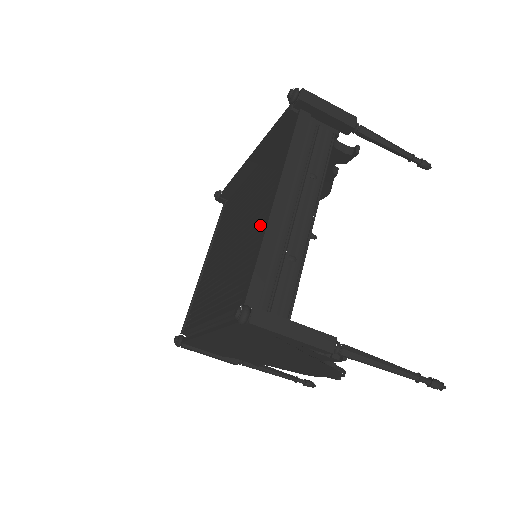
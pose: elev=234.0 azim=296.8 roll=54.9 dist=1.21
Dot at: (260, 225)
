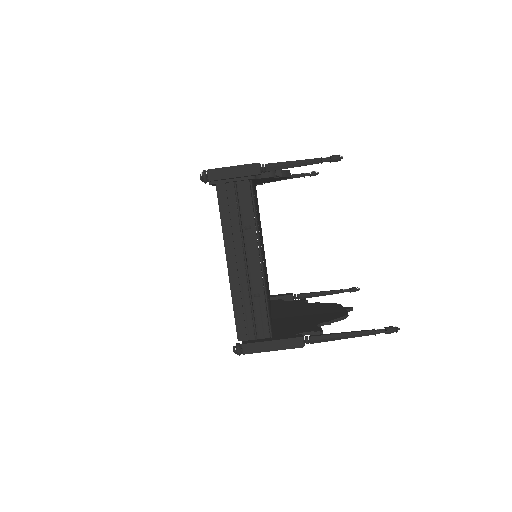
Dot at: occluded
